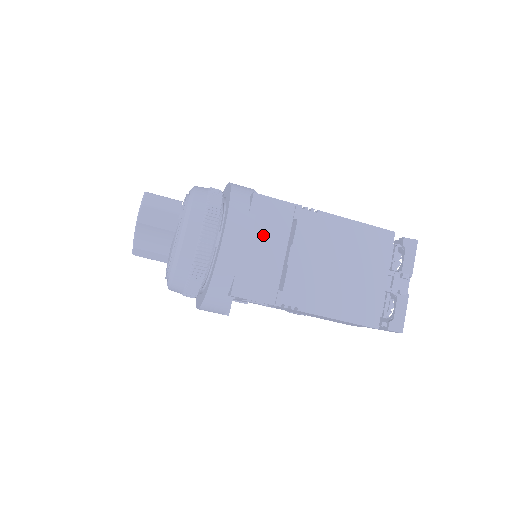
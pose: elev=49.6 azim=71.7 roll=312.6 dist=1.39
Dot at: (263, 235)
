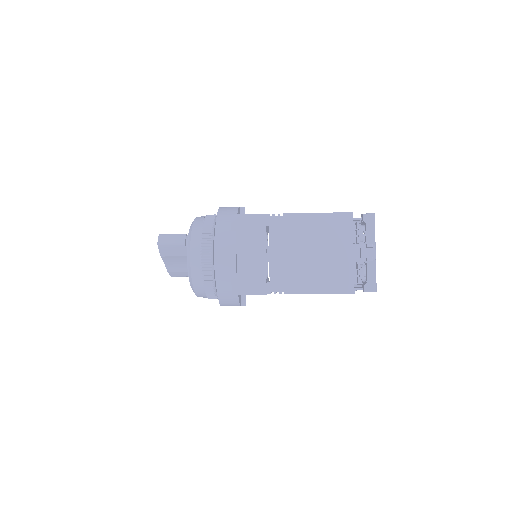
Dot at: (245, 244)
